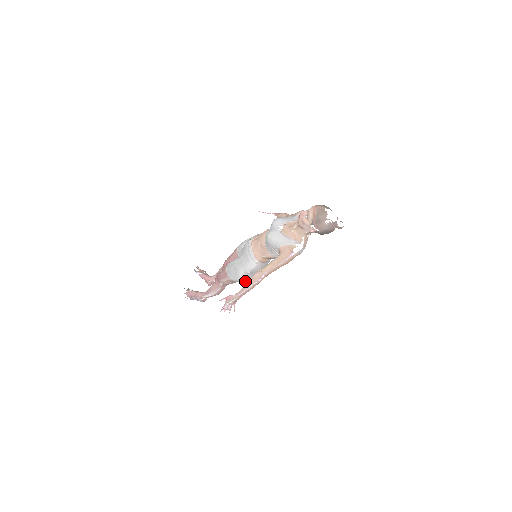
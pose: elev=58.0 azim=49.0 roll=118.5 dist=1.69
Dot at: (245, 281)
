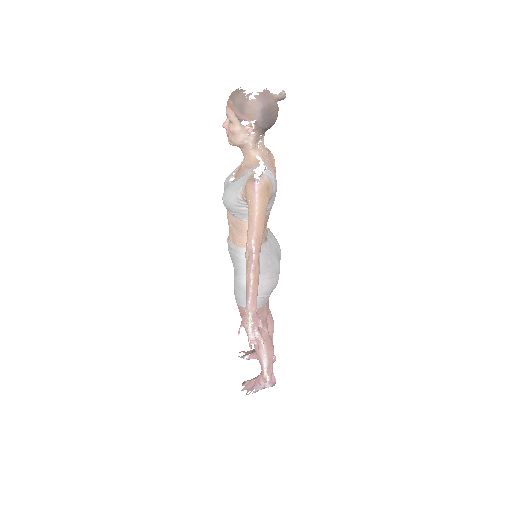
Dot at: (267, 295)
